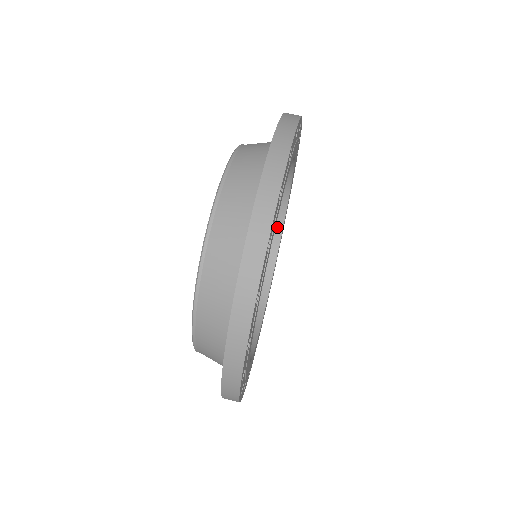
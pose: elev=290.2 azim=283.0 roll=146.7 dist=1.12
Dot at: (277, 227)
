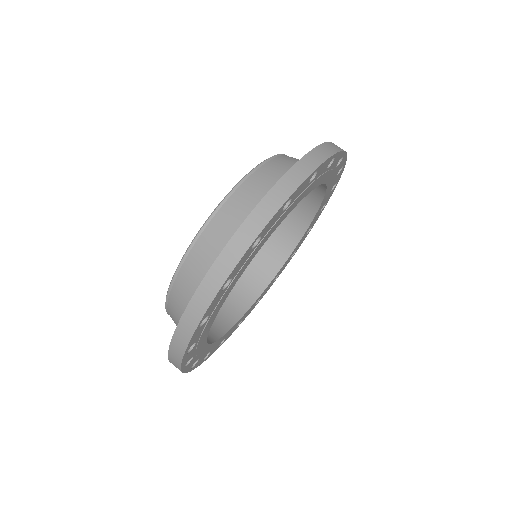
Dot at: (292, 243)
